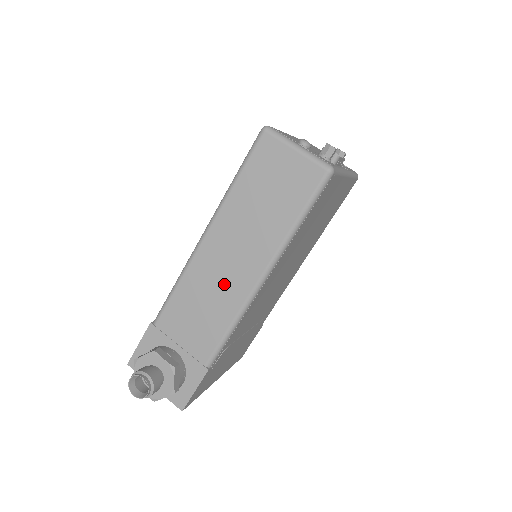
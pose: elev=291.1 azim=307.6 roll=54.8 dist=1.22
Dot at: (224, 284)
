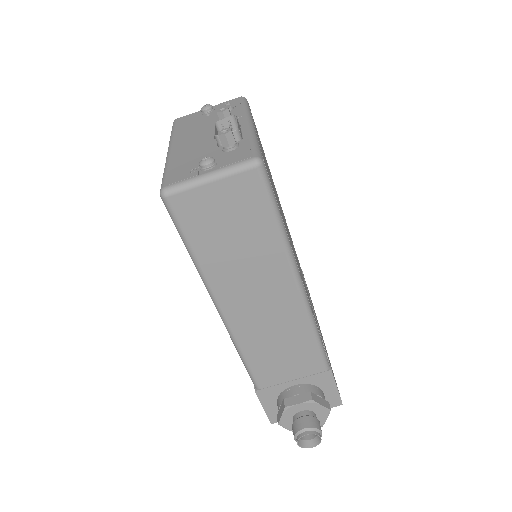
Dot at: (276, 319)
